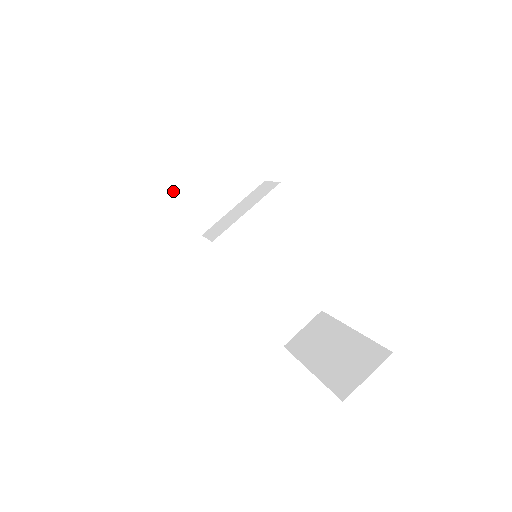
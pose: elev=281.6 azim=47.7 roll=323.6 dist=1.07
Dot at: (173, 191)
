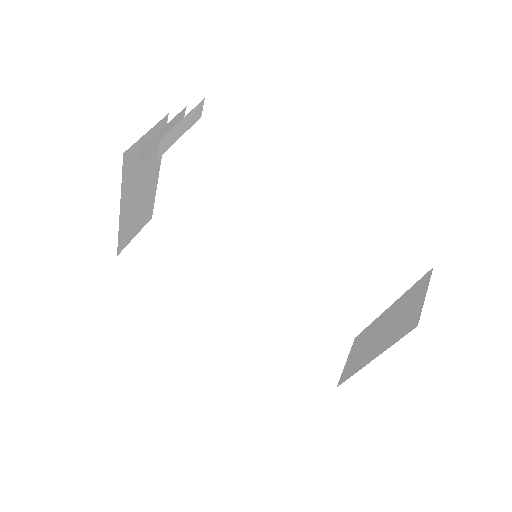
Dot at: (158, 263)
